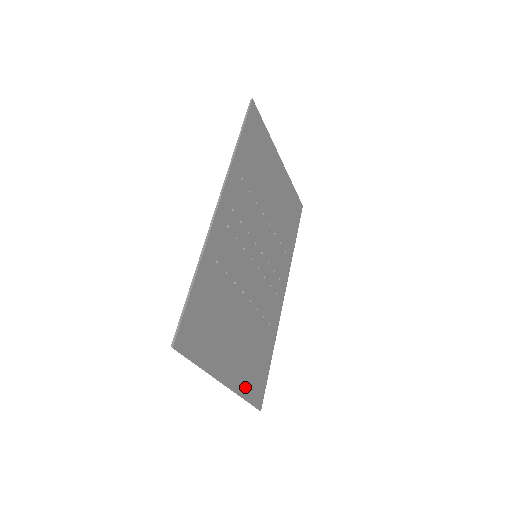
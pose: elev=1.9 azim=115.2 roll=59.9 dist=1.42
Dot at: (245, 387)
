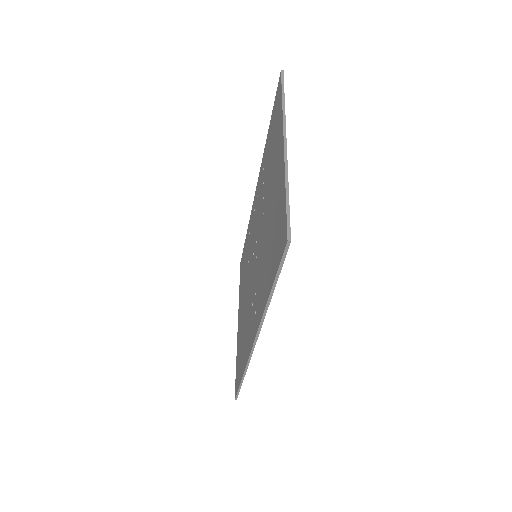
Dot at: occluded
